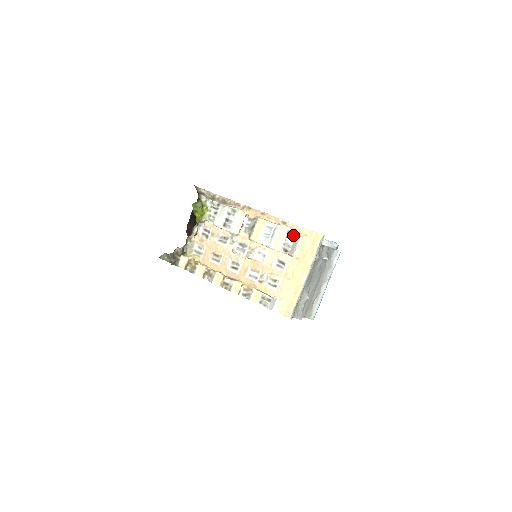
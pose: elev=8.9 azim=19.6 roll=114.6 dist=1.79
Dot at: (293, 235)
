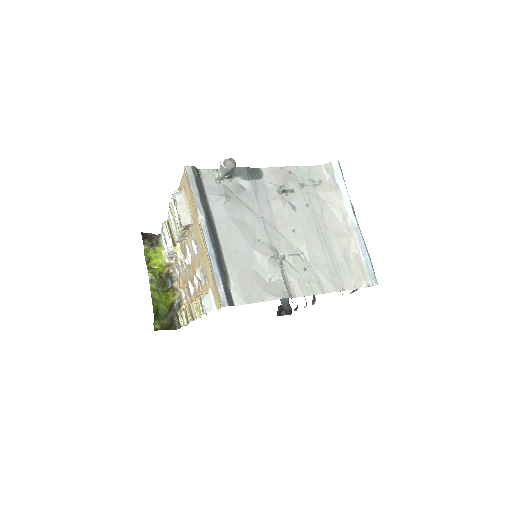
Dot at: occluded
